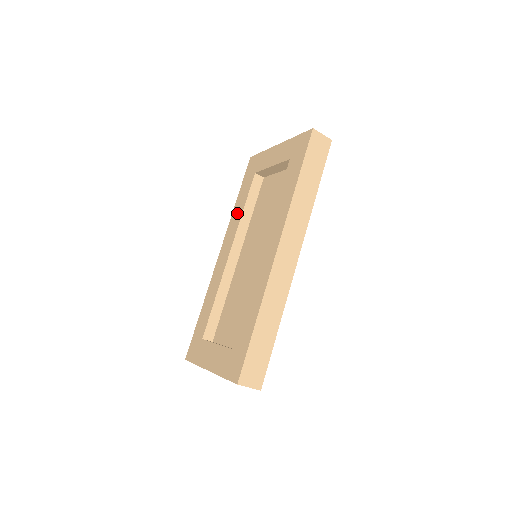
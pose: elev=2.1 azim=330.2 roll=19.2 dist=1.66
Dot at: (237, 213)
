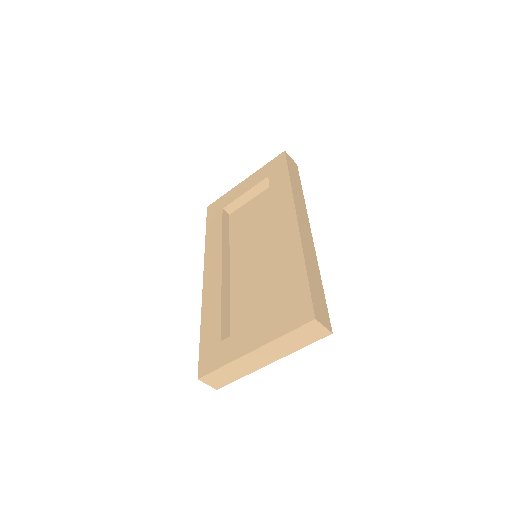
Dot at: (214, 240)
